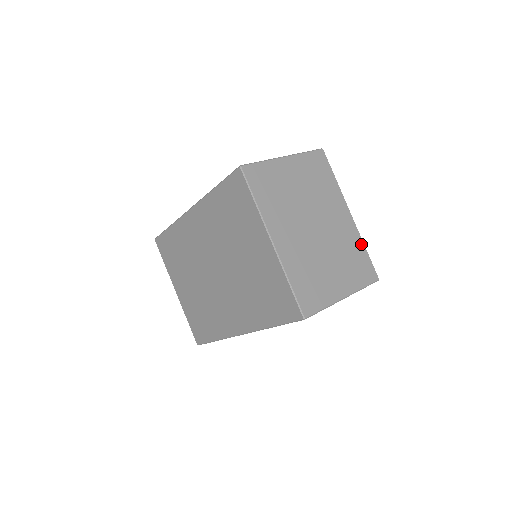
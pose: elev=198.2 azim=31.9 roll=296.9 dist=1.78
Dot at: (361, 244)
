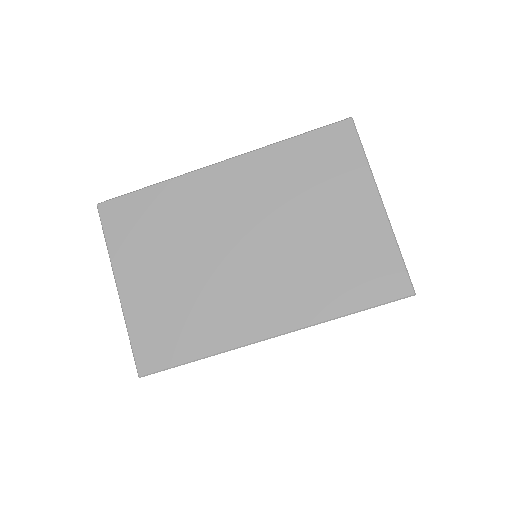
Dot at: occluded
